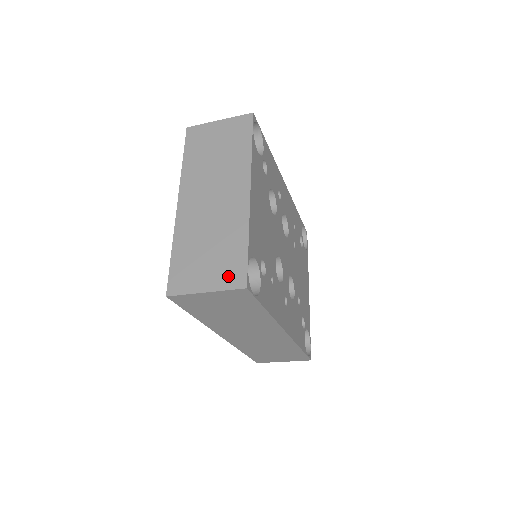
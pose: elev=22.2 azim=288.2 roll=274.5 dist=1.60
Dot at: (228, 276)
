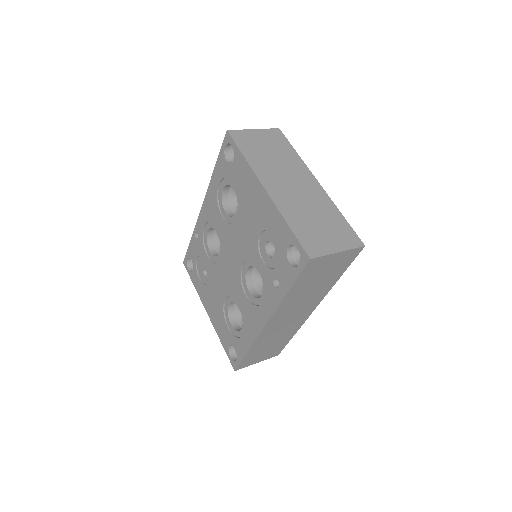
Dot at: (347, 239)
